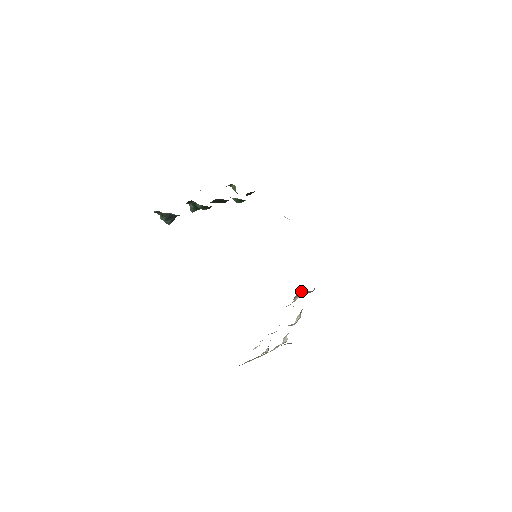
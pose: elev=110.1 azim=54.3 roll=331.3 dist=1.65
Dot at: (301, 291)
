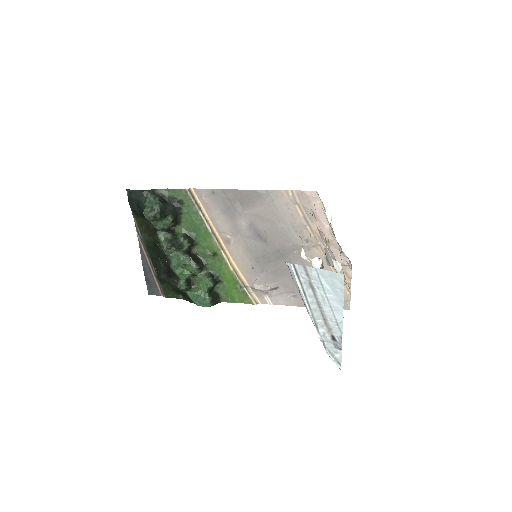
Dot at: (326, 259)
